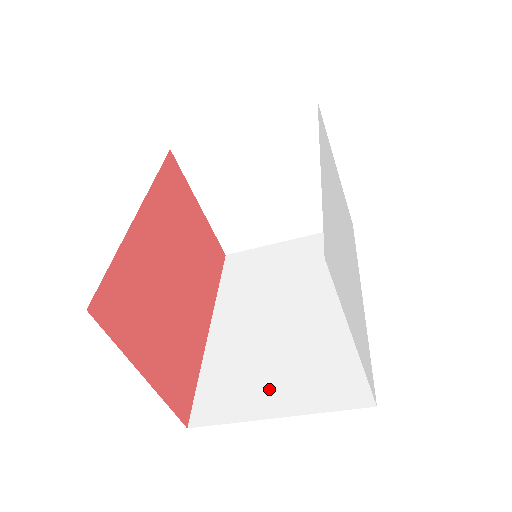
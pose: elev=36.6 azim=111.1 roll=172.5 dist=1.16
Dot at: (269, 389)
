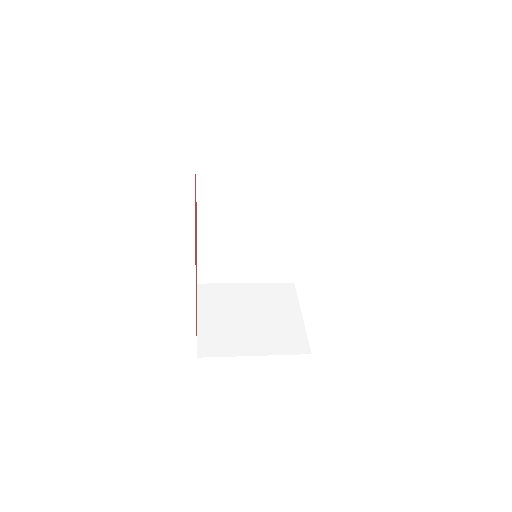
Dot at: (243, 270)
